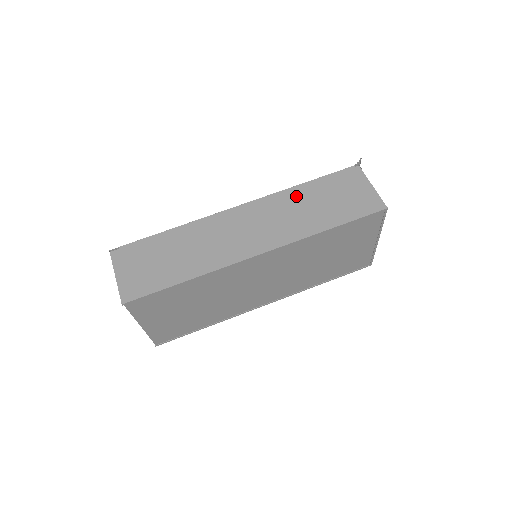
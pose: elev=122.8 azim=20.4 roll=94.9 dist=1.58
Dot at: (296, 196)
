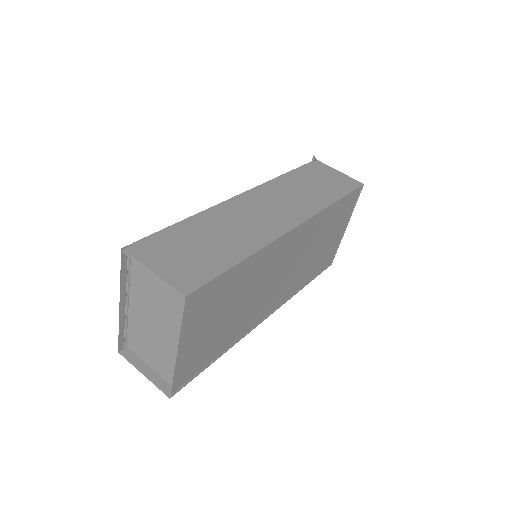
Dot at: (288, 182)
